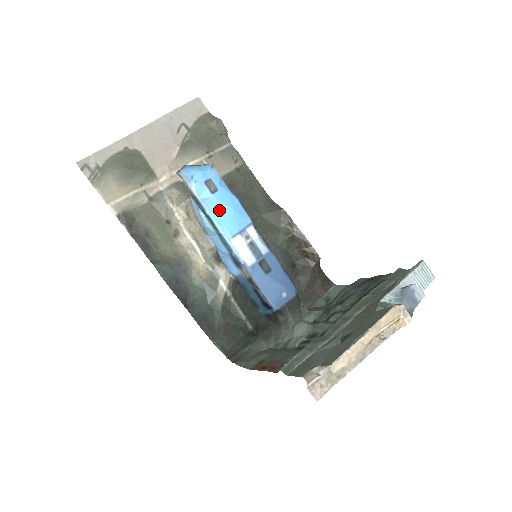
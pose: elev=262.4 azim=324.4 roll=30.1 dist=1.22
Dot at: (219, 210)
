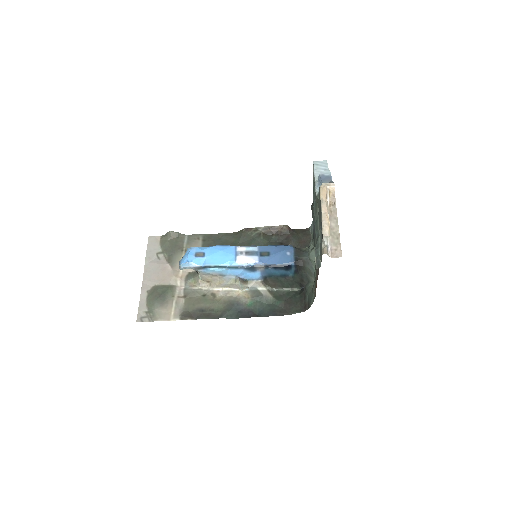
Dot at: (216, 259)
